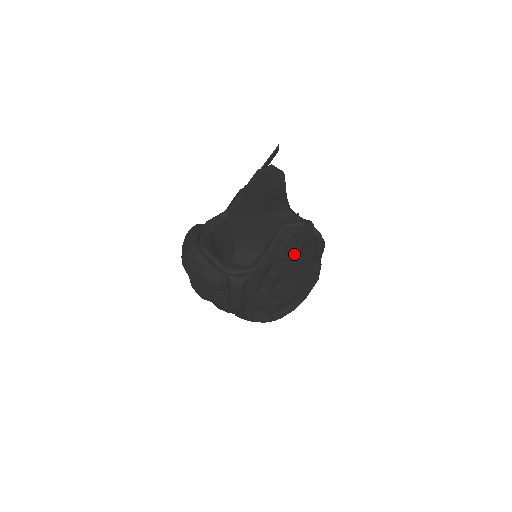
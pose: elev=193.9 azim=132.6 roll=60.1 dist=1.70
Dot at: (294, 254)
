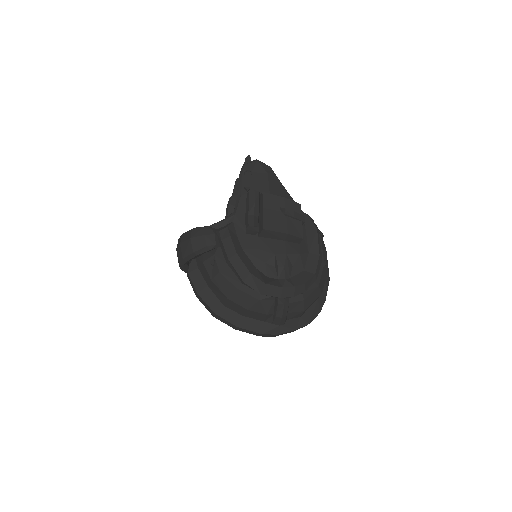
Dot at: (266, 190)
